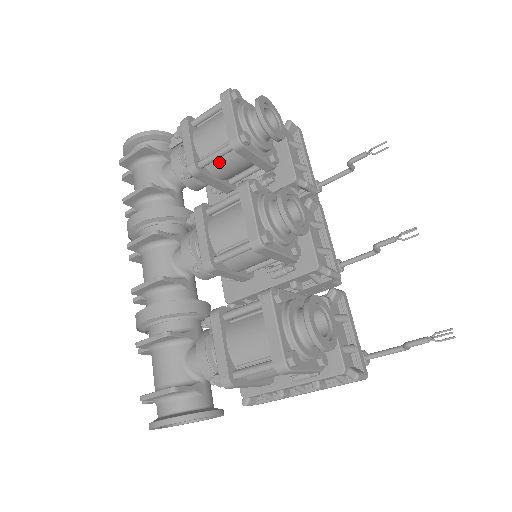
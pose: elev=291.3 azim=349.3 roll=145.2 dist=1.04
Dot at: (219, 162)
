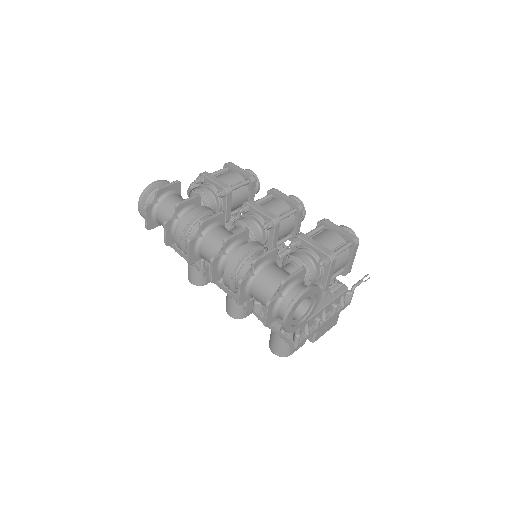
Dot at: (236, 192)
